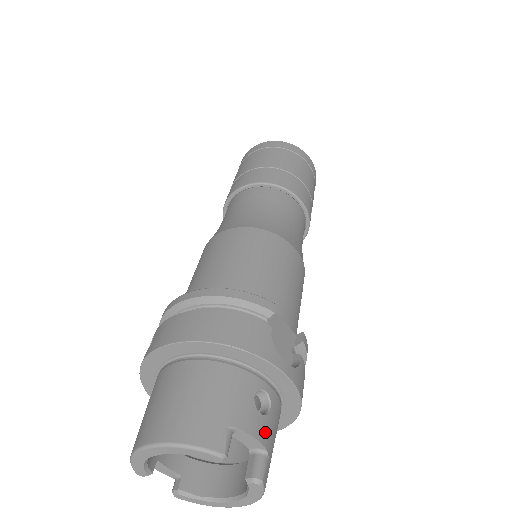
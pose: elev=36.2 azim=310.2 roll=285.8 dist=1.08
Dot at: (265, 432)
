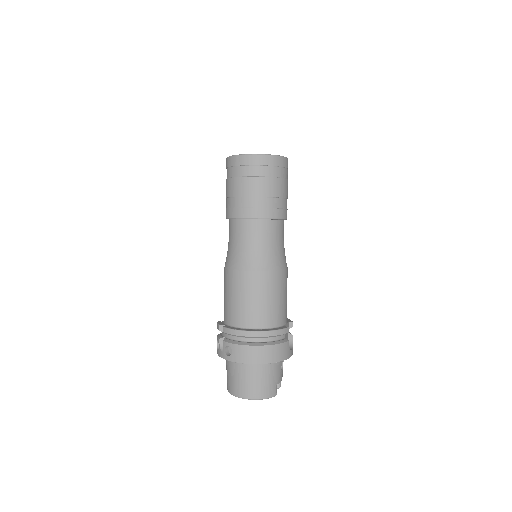
Dot at: occluded
